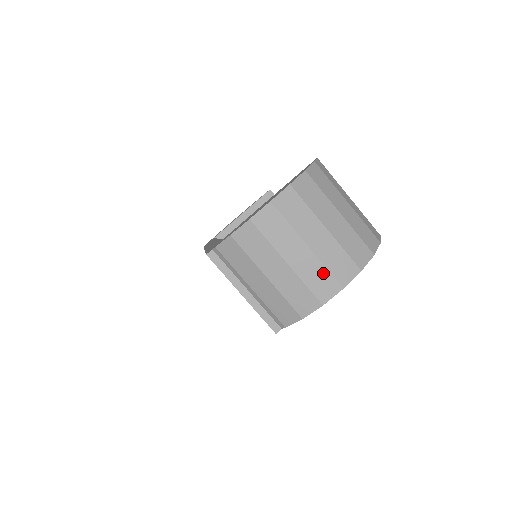
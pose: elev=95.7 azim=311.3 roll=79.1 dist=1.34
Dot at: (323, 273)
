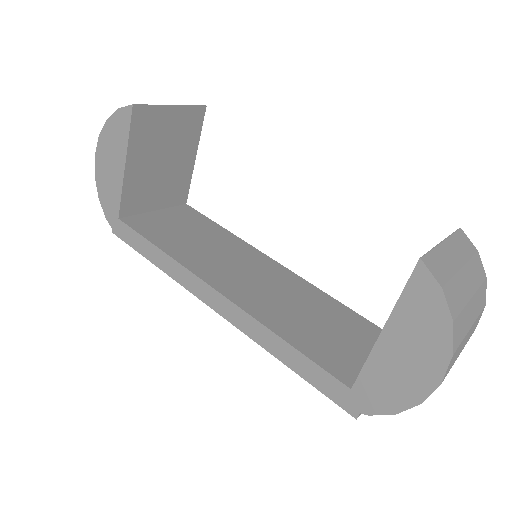
Dot at: occluded
